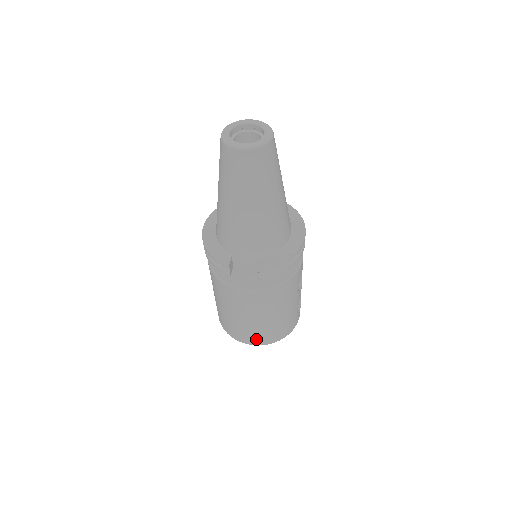
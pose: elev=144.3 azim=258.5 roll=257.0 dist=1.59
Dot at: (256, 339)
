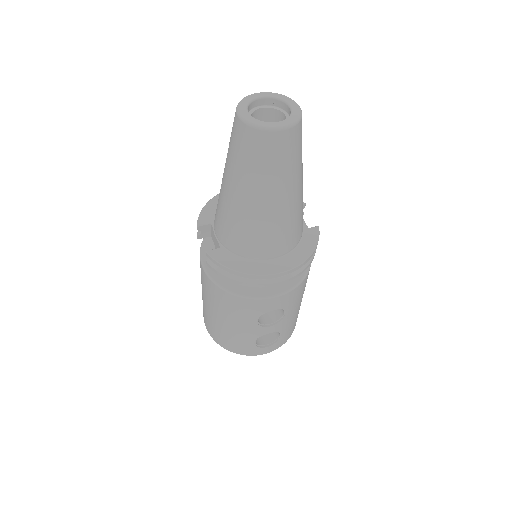
Dot at: (207, 323)
